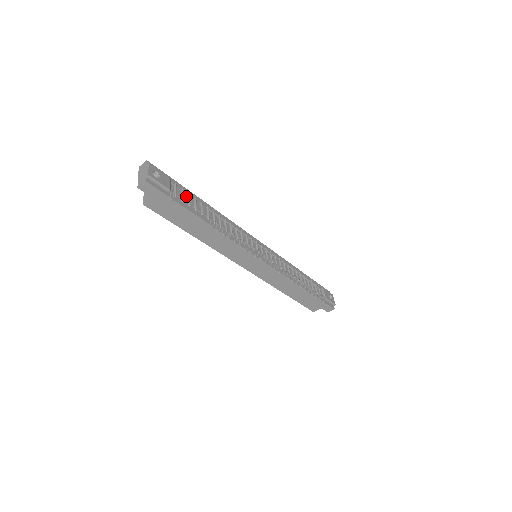
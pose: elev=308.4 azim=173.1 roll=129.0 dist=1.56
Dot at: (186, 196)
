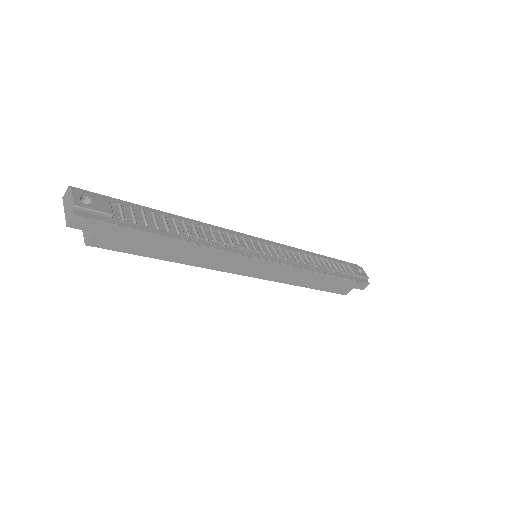
Dot at: (139, 214)
